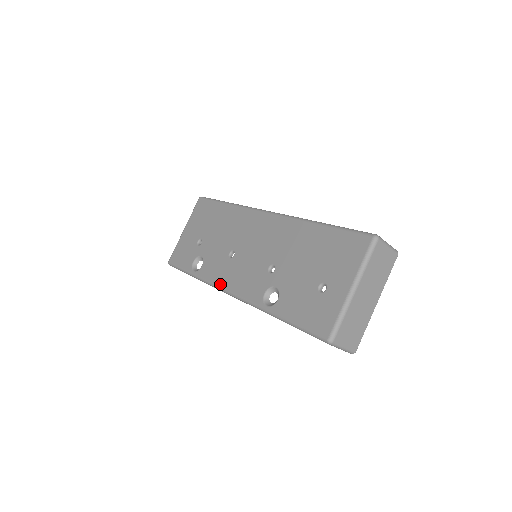
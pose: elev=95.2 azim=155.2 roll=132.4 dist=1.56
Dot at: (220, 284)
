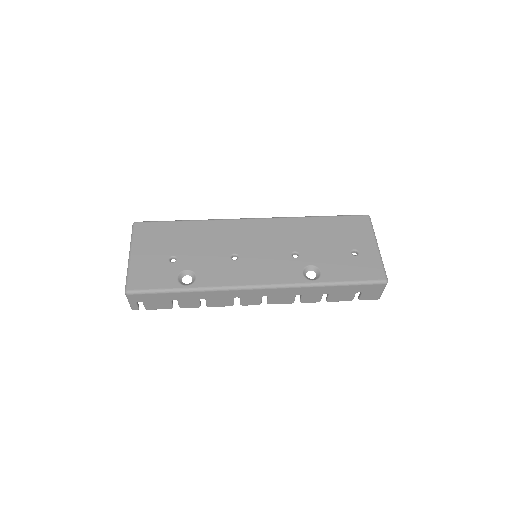
Dot at: (240, 283)
